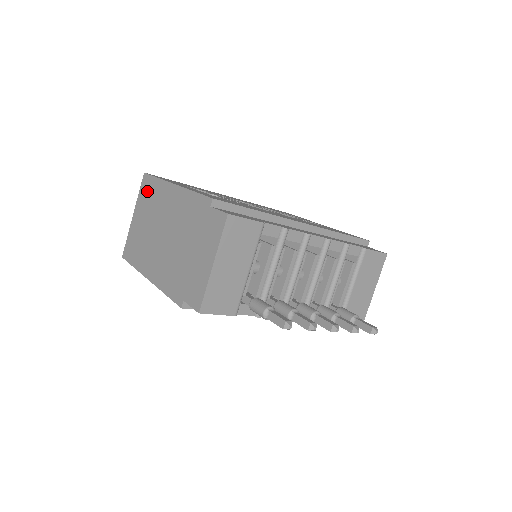
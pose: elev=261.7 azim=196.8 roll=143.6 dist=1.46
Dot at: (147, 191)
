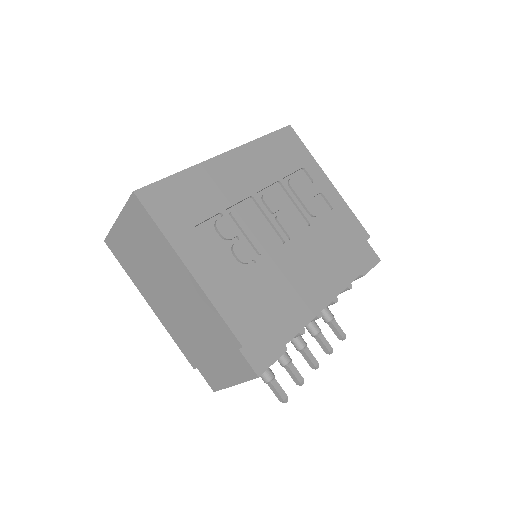
Dot at: (141, 223)
